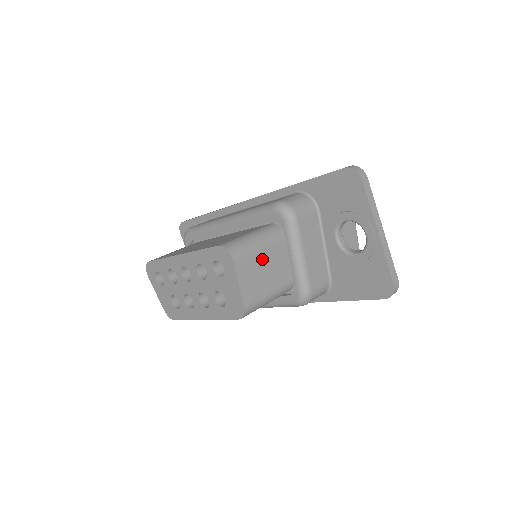
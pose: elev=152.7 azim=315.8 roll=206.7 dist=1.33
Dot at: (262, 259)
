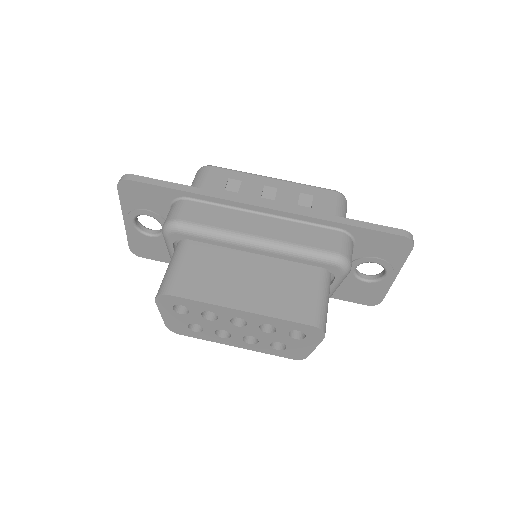
Dot at: occluded
